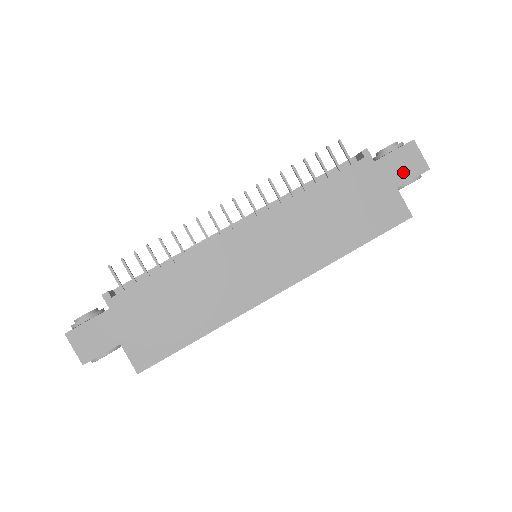
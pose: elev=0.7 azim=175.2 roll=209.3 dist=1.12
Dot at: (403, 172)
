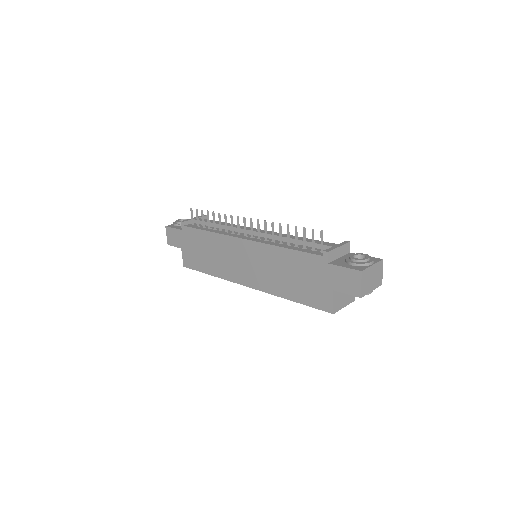
Dot at: (342, 285)
